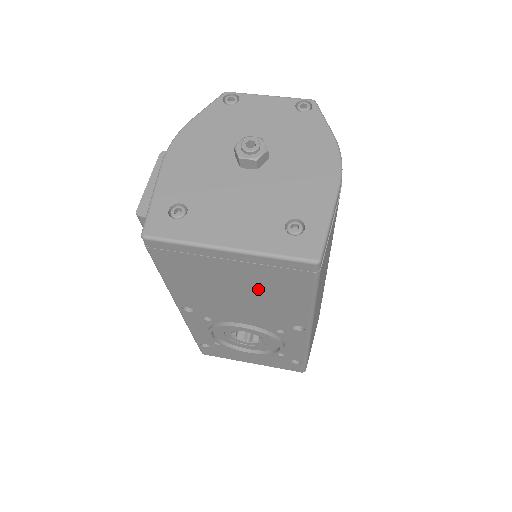
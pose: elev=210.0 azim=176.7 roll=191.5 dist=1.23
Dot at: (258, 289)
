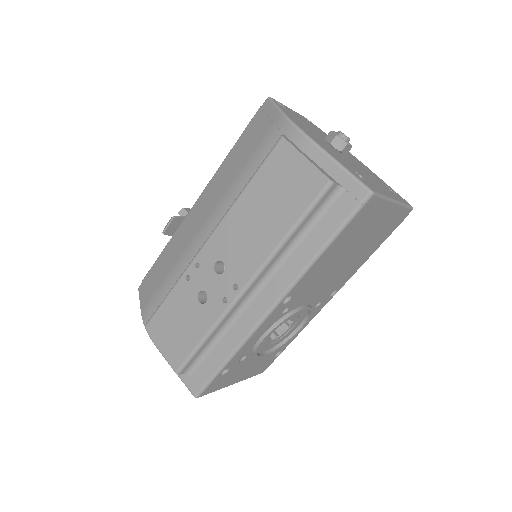
Dot at: (365, 246)
